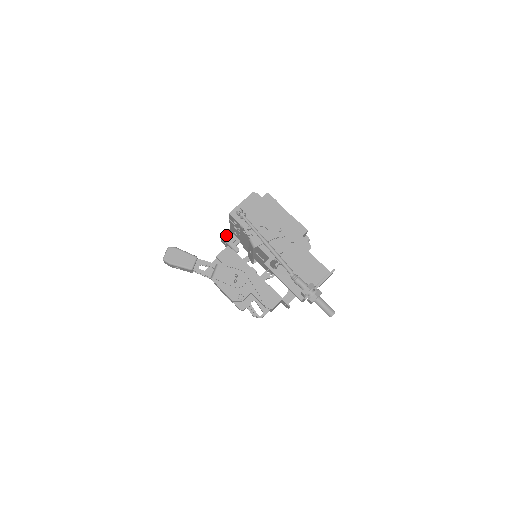
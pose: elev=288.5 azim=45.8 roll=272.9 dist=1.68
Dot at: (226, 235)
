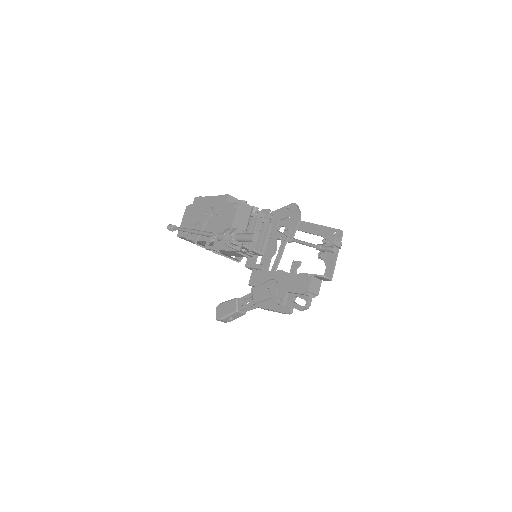
Dot at: (248, 263)
